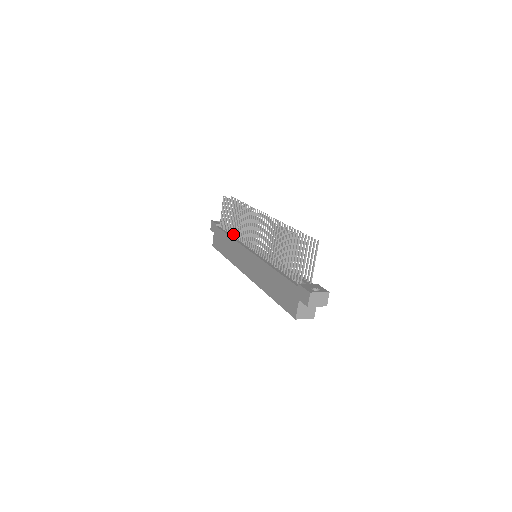
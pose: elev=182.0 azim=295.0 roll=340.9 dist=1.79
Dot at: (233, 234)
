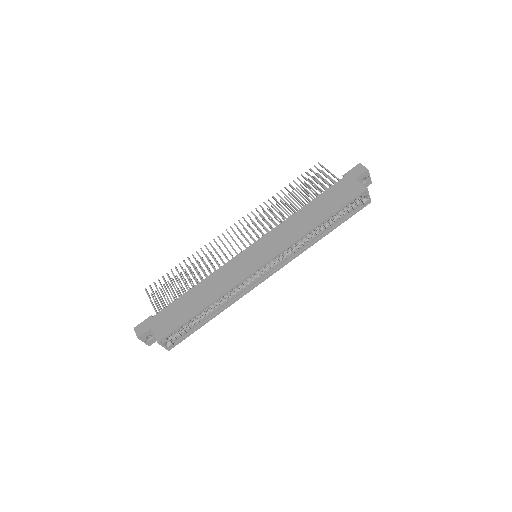
Dot at: occluded
